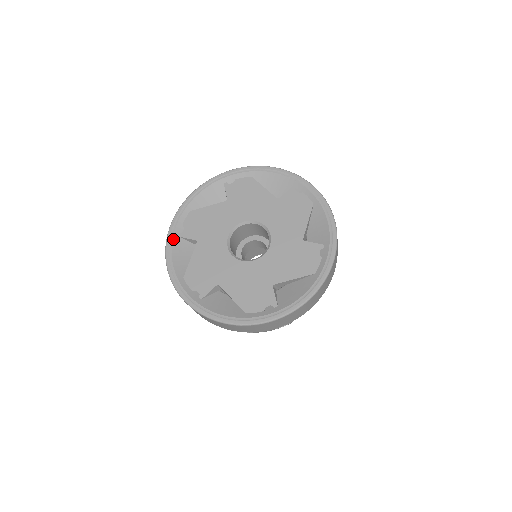
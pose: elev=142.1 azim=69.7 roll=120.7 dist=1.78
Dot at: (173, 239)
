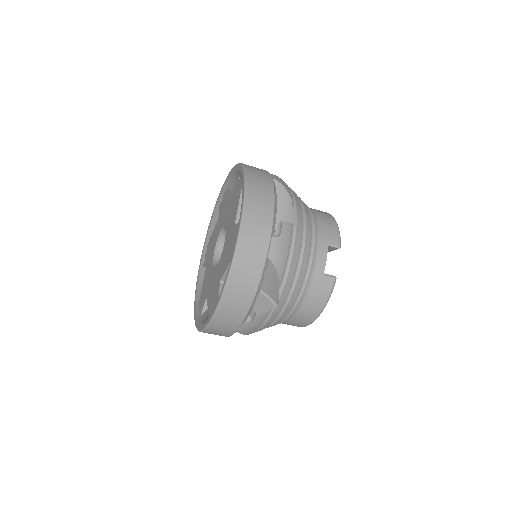
Dot at: (200, 271)
